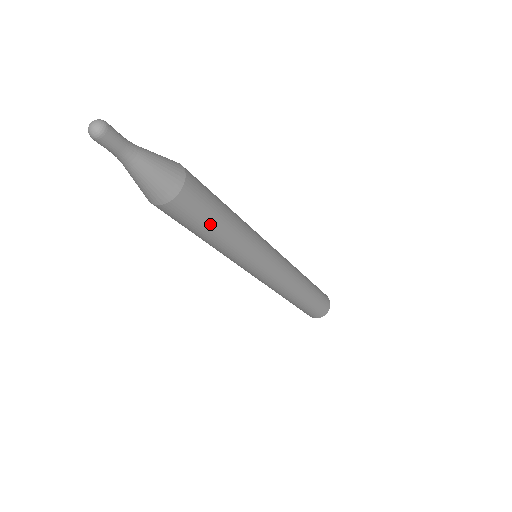
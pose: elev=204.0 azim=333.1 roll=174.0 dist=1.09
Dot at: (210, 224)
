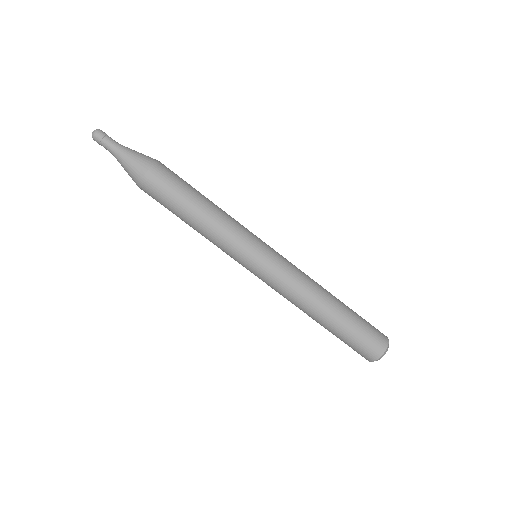
Dot at: (190, 190)
